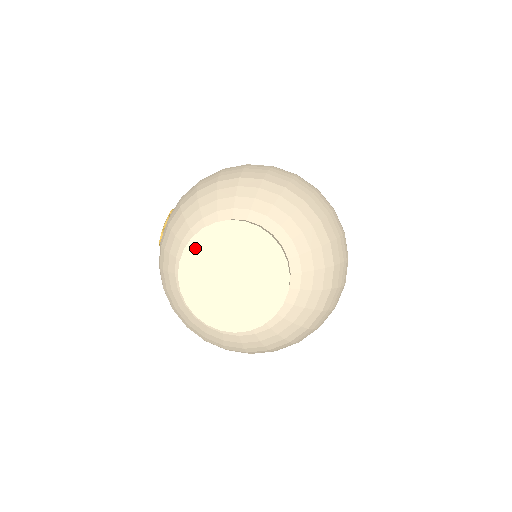
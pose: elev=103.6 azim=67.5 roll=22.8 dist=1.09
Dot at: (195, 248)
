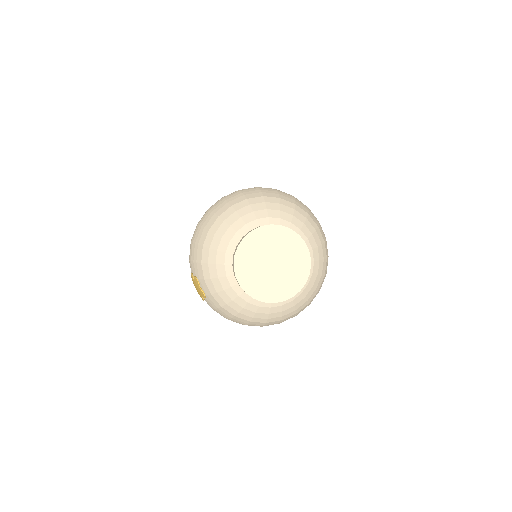
Dot at: (240, 269)
